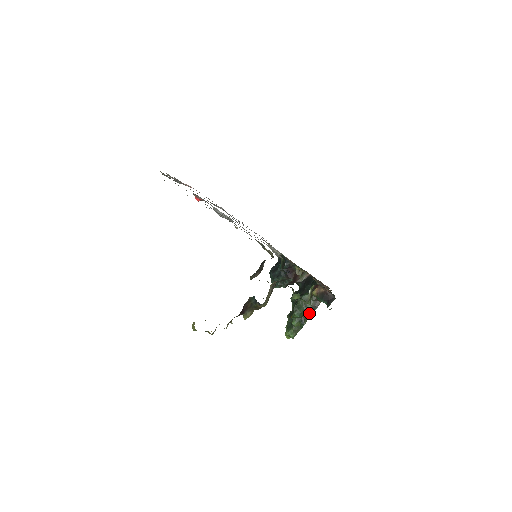
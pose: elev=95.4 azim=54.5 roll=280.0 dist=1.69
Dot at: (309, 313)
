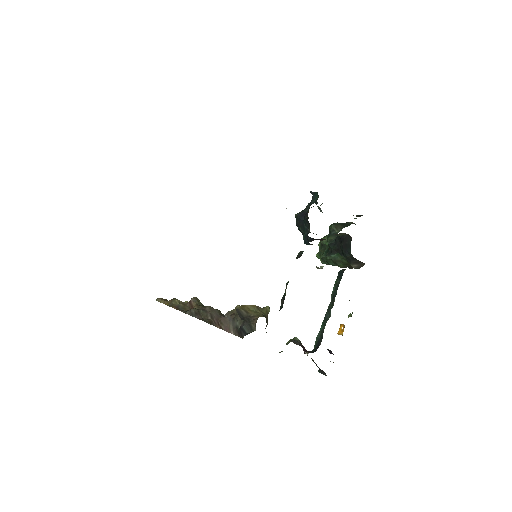
Dot at: occluded
